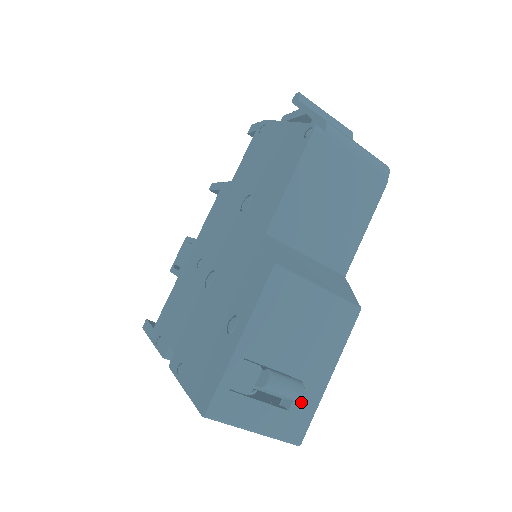
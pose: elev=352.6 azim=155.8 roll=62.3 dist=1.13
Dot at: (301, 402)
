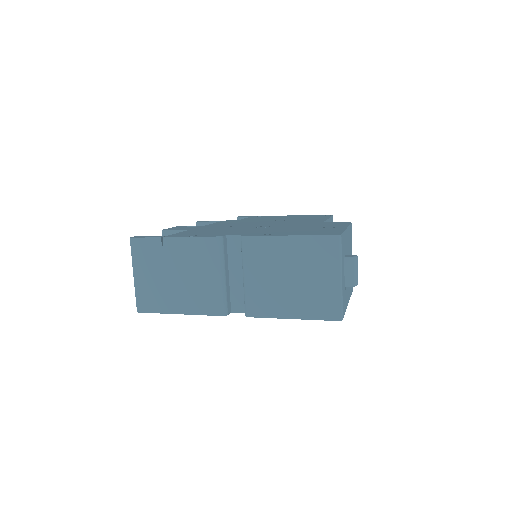
Dot at: (346, 296)
